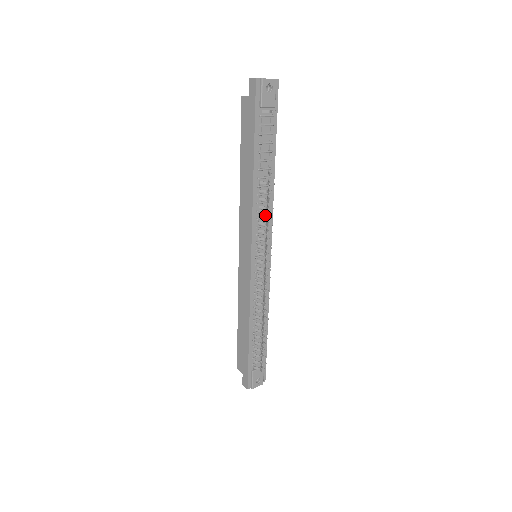
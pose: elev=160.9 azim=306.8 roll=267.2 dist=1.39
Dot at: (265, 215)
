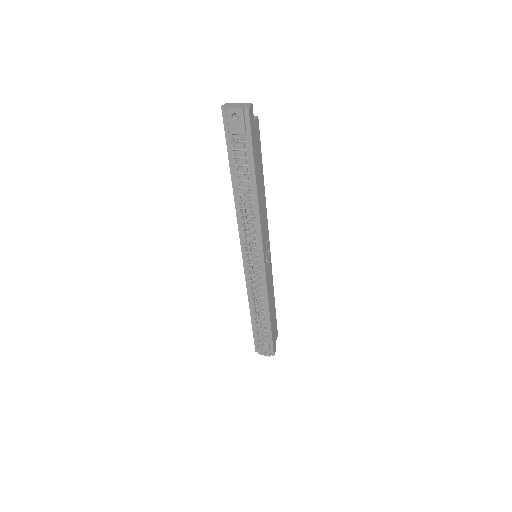
Dot at: (245, 228)
